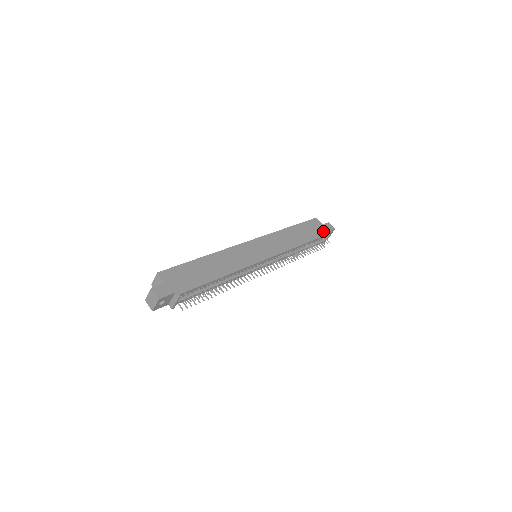
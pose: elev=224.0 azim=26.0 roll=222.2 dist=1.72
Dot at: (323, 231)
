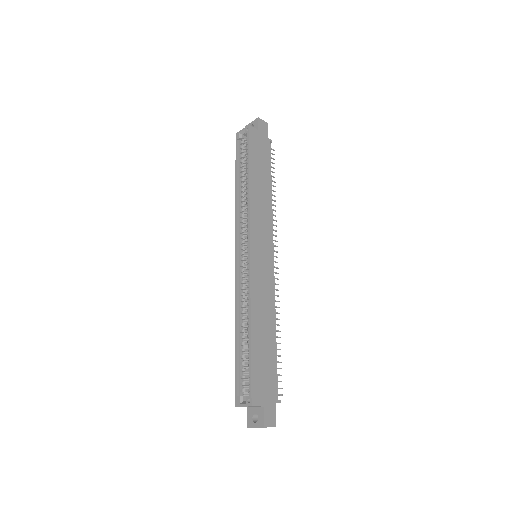
Dot at: (266, 142)
